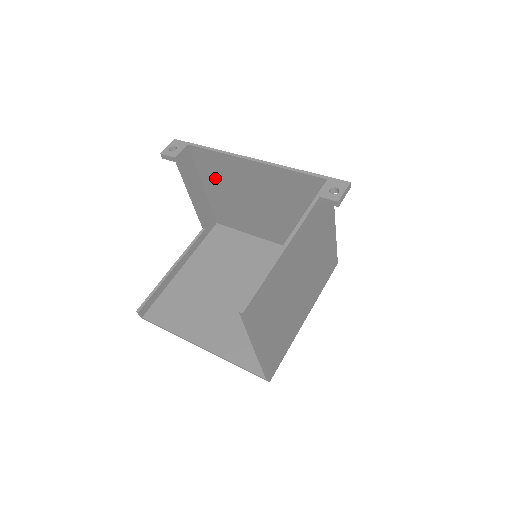
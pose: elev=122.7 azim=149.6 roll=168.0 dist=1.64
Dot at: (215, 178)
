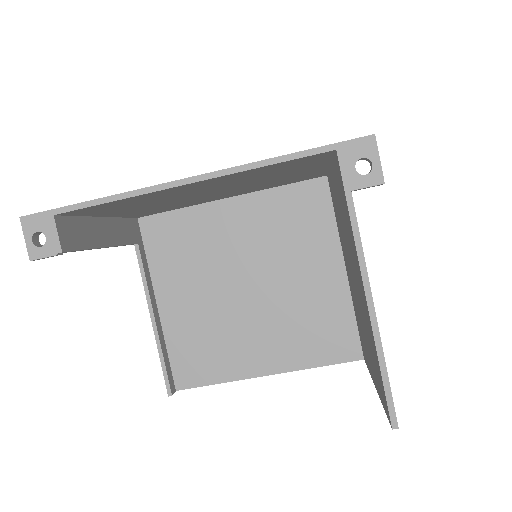
Dot at: (121, 209)
